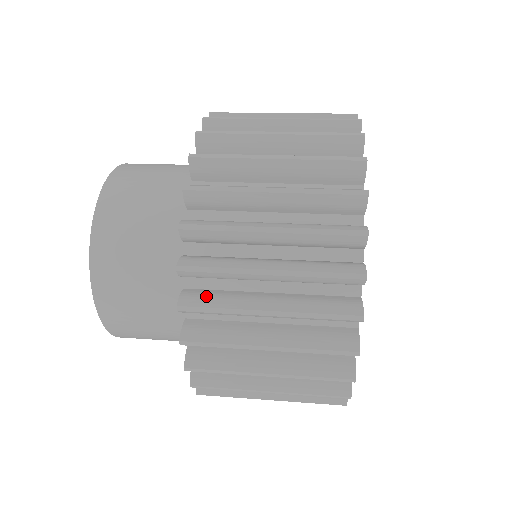
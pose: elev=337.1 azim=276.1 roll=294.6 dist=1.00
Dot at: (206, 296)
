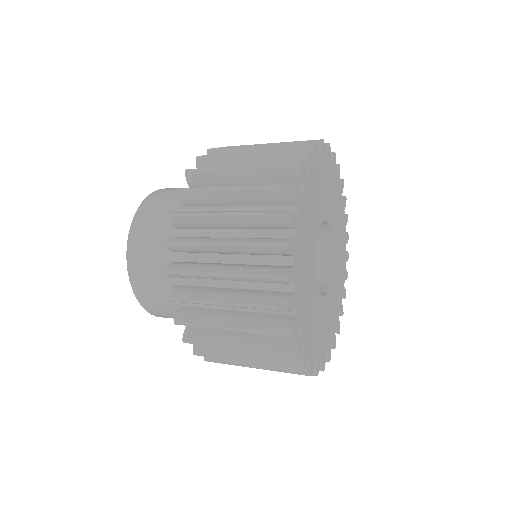
Dot at: (187, 237)
